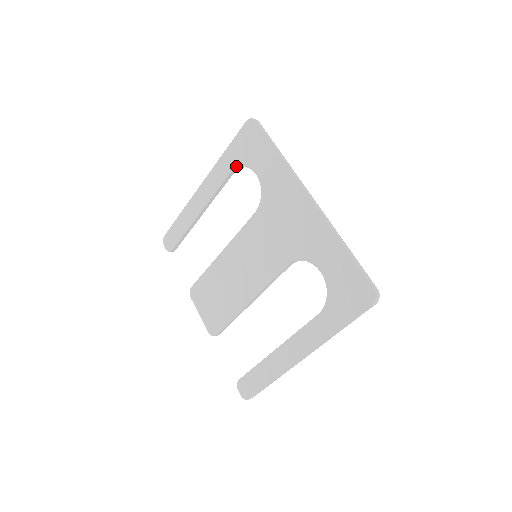
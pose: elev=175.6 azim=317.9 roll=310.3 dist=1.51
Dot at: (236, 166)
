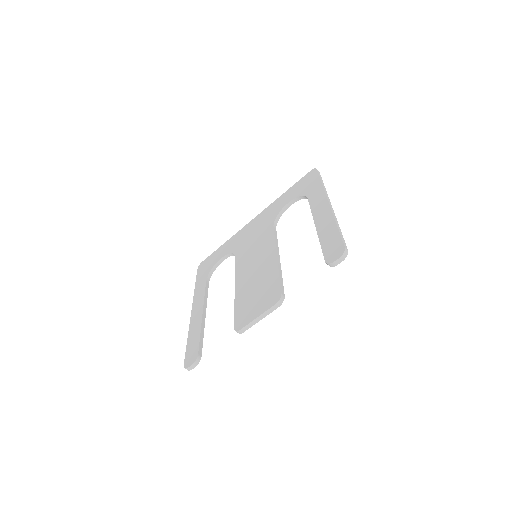
Dot at: (207, 275)
